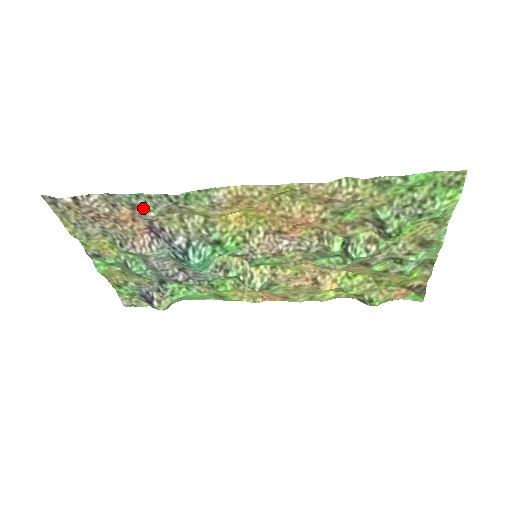
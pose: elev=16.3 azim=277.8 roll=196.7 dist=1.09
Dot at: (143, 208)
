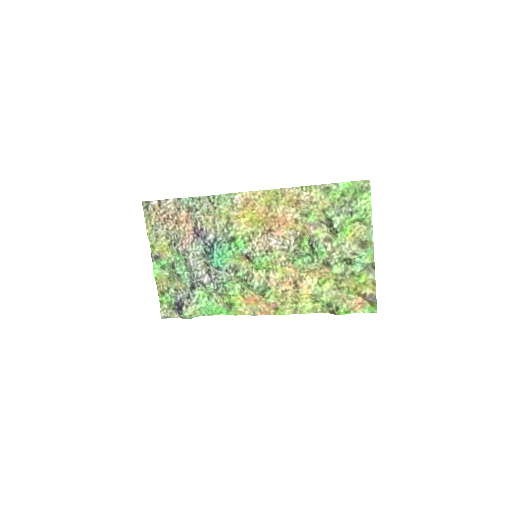
Dot at: (194, 209)
